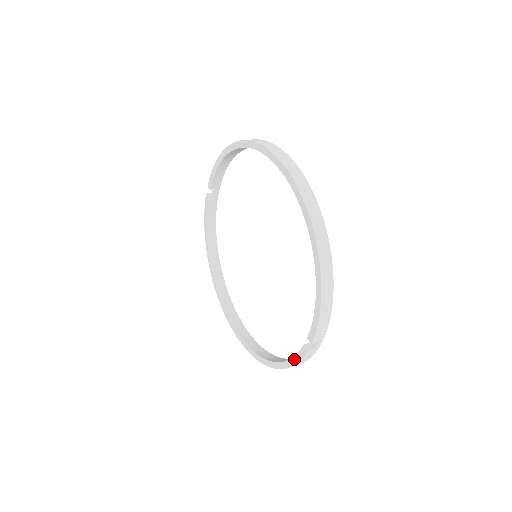
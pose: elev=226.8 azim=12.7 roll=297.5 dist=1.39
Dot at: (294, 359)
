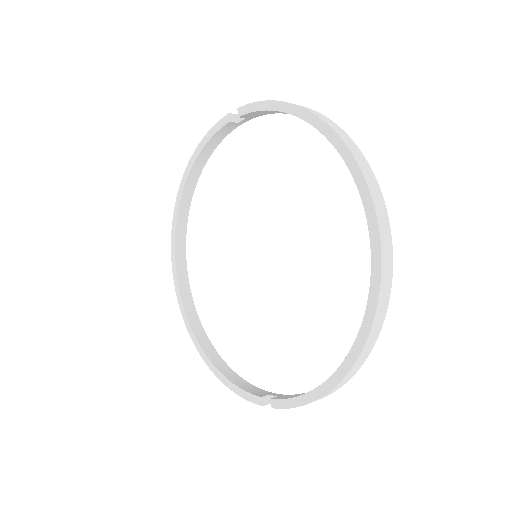
Dot at: (240, 390)
